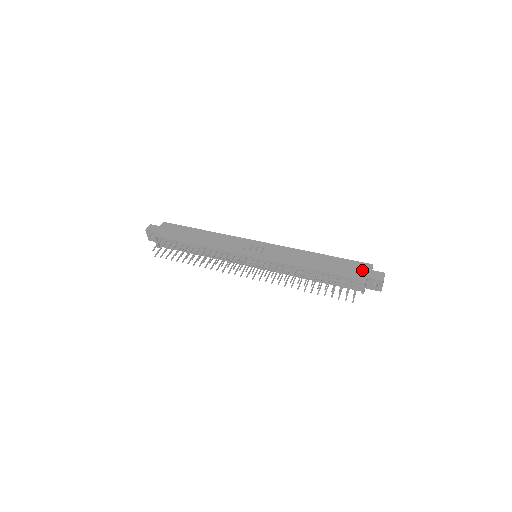
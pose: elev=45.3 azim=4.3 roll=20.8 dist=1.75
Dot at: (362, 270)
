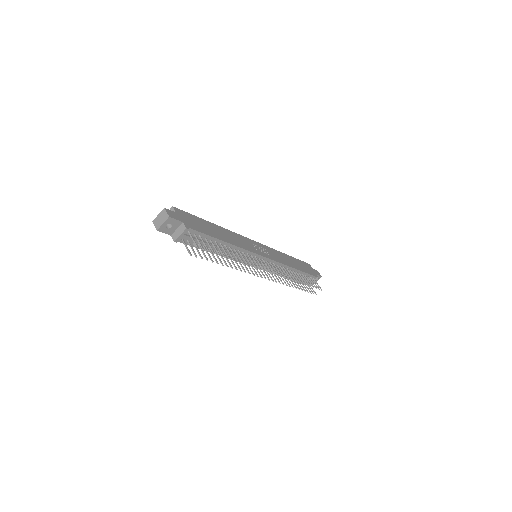
Dot at: (311, 269)
